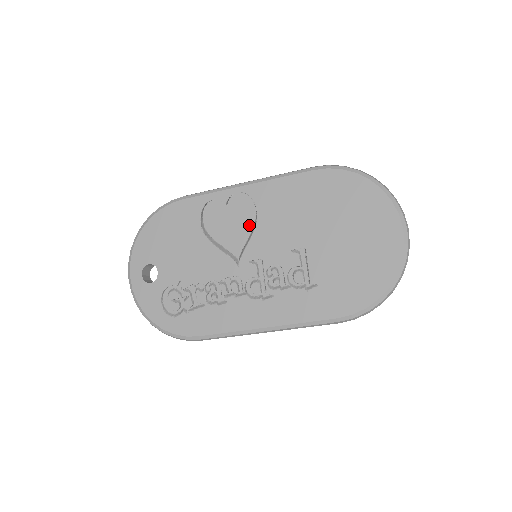
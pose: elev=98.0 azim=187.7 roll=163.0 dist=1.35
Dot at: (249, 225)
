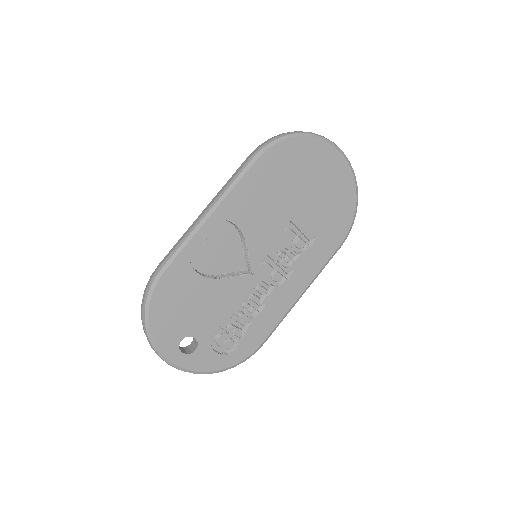
Dot at: (236, 240)
